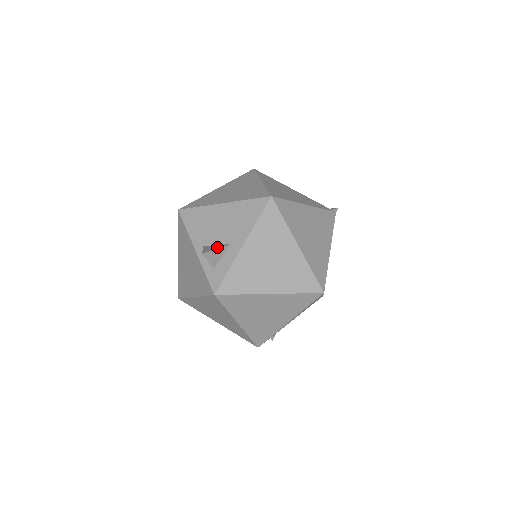
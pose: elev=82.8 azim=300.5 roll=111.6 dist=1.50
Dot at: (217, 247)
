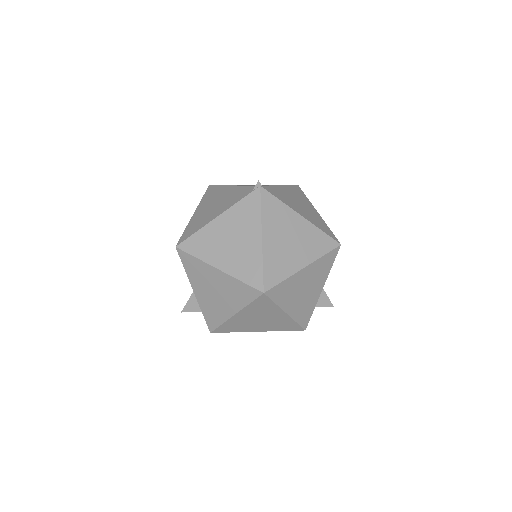
Dot at: (189, 298)
